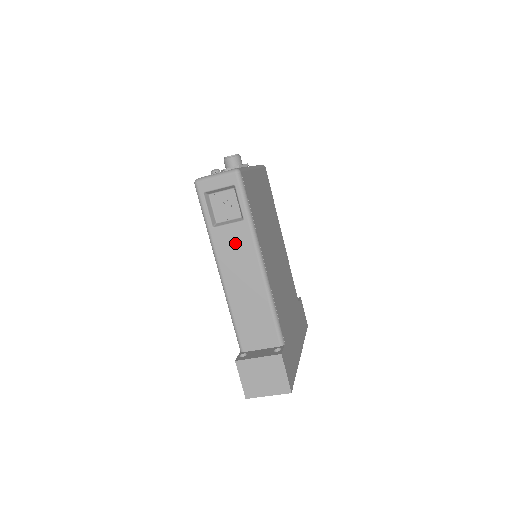
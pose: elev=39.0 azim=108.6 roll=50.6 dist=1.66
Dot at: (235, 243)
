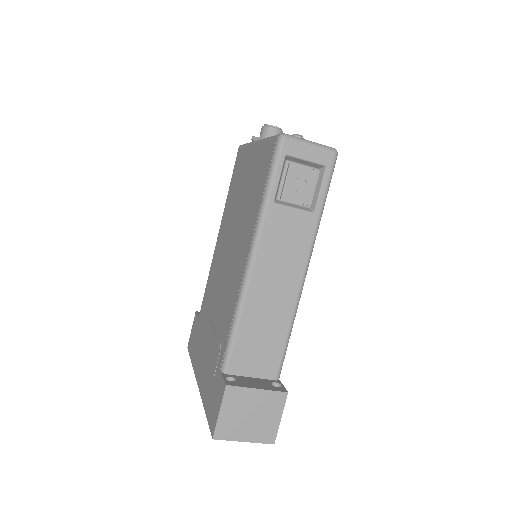
Dot at: (290, 234)
